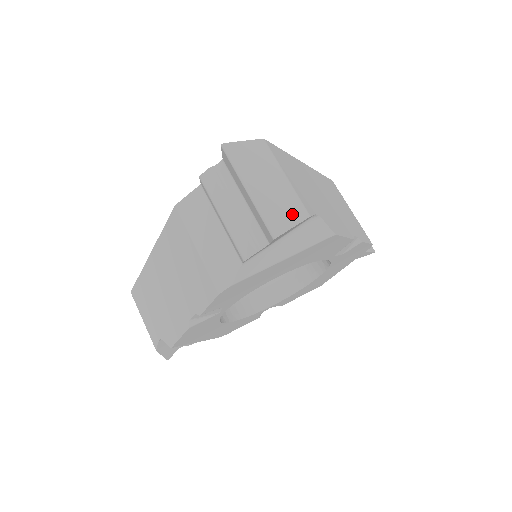
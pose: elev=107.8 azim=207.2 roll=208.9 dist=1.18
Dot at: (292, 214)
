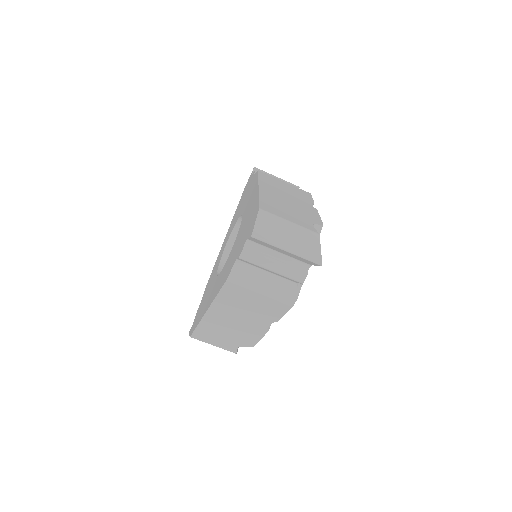
Dot at: (313, 242)
